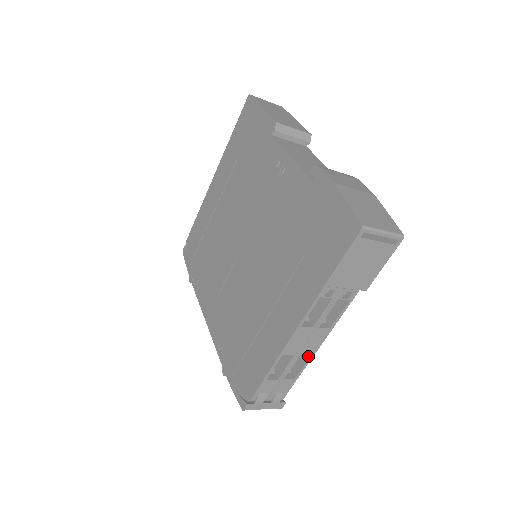
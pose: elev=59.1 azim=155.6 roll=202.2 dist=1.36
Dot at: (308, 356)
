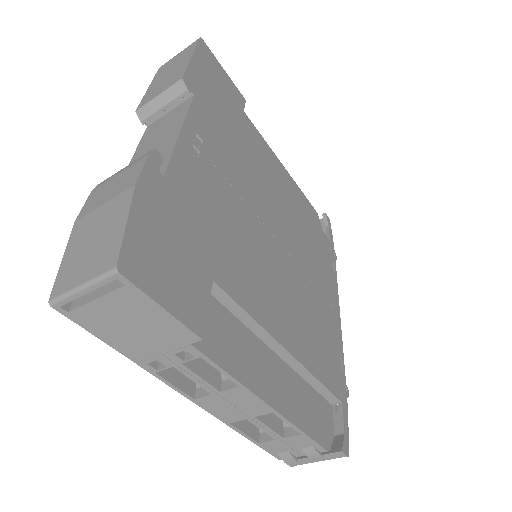
Dot at: (275, 412)
